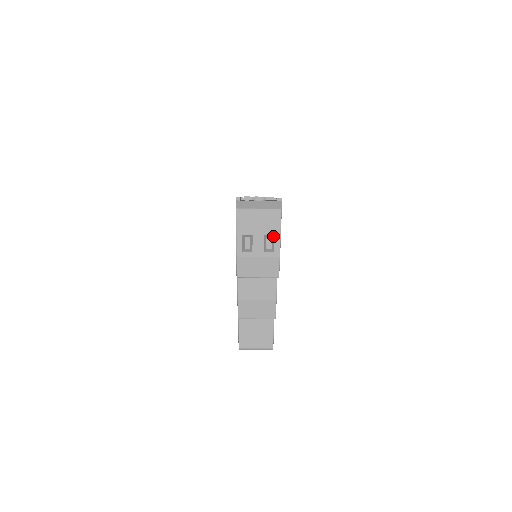
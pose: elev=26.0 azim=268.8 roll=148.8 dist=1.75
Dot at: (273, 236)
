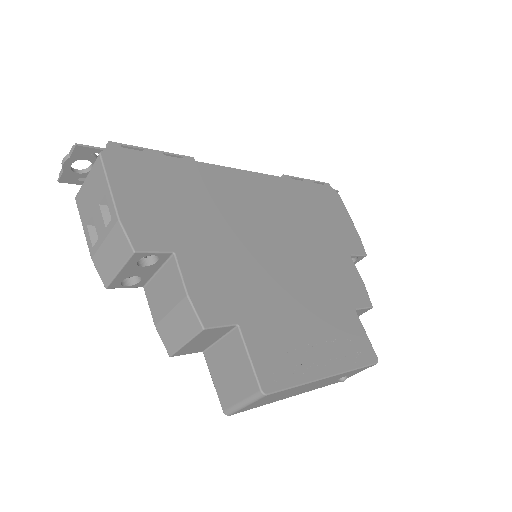
Dot at: (107, 197)
